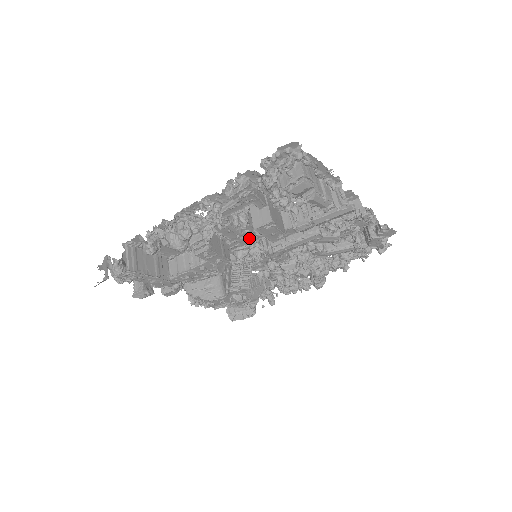
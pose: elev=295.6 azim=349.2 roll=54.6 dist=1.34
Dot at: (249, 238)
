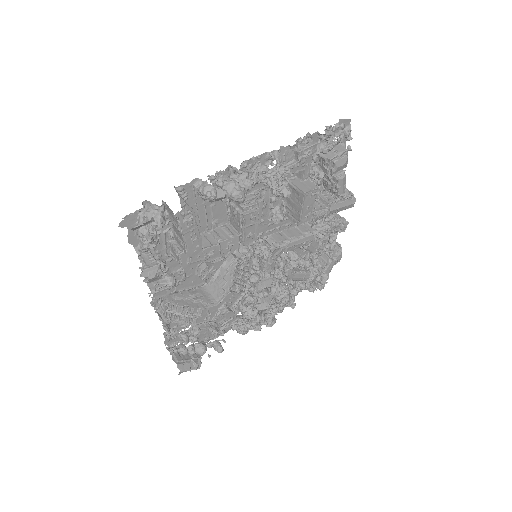
Dot at: occluded
